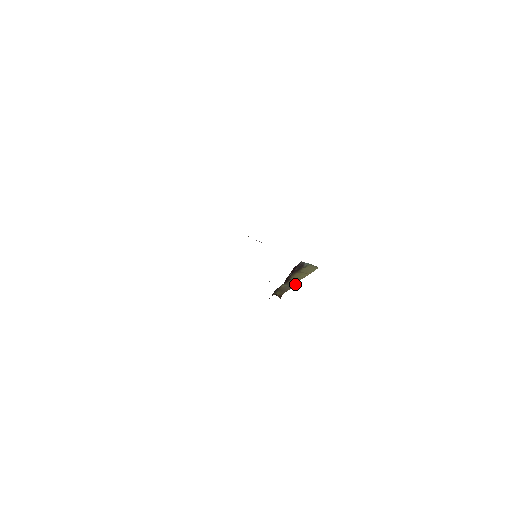
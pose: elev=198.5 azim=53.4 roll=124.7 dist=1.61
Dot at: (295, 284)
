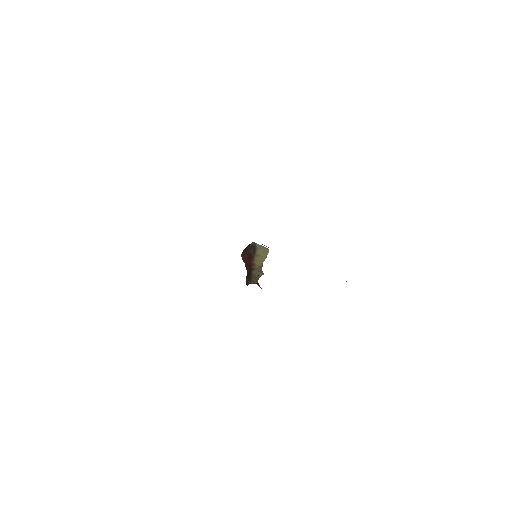
Dot at: (261, 270)
